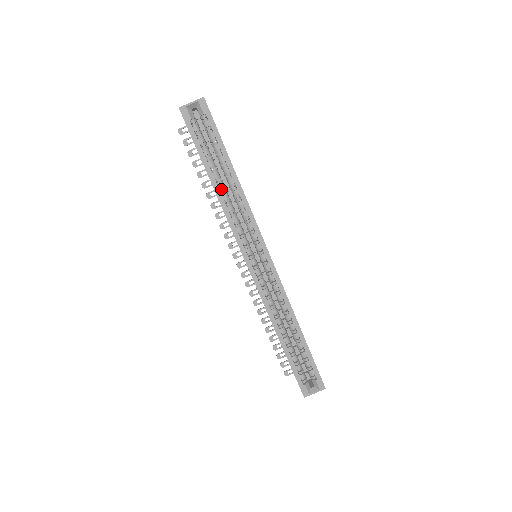
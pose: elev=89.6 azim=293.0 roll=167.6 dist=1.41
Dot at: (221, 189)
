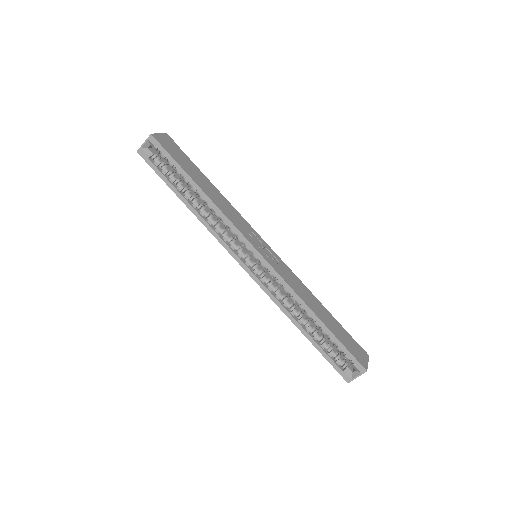
Dot at: (197, 207)
